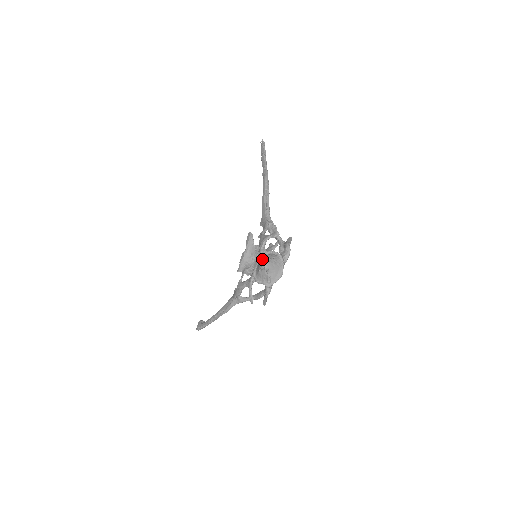
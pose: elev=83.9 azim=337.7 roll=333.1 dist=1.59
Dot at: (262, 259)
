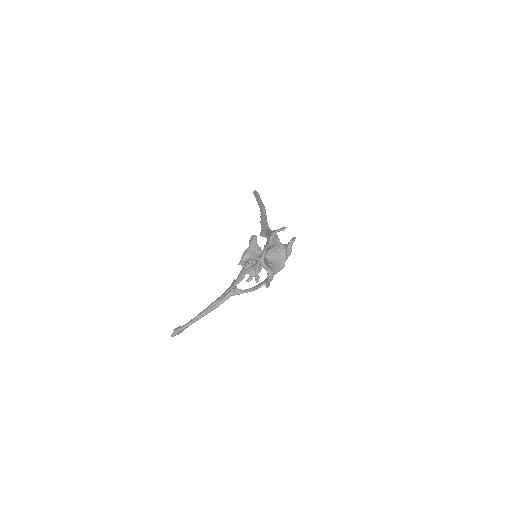
Dot at: (266, 252)
